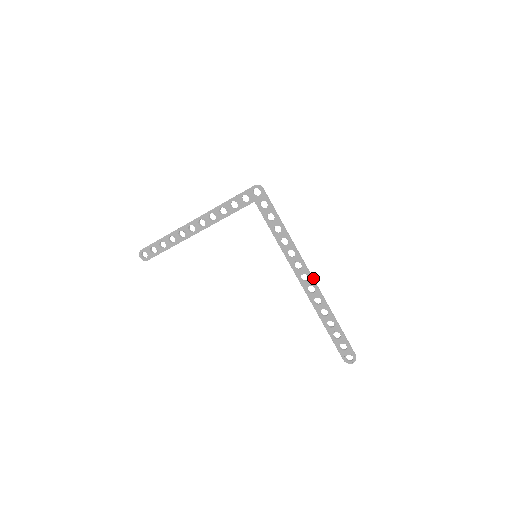
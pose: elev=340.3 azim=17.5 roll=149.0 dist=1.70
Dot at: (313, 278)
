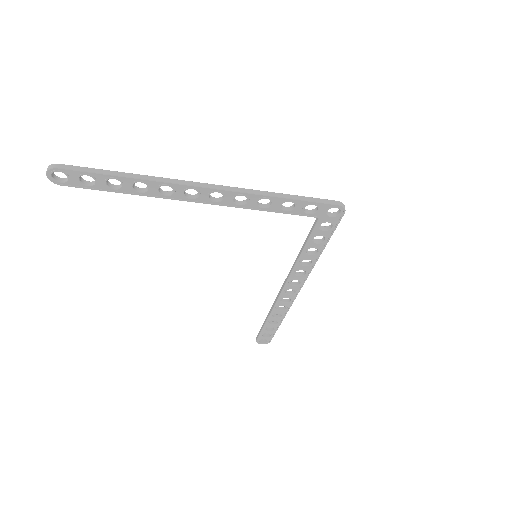
Dot at: occluded
